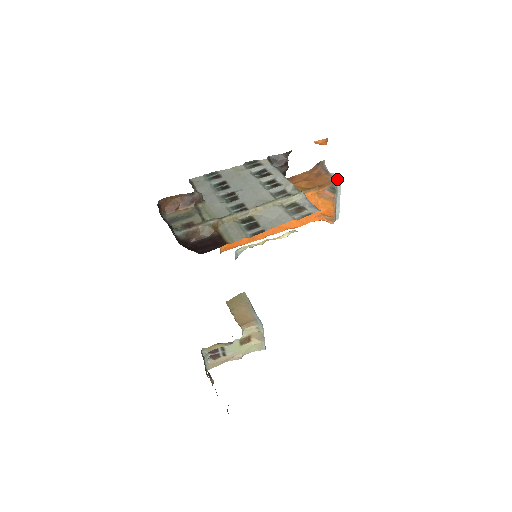
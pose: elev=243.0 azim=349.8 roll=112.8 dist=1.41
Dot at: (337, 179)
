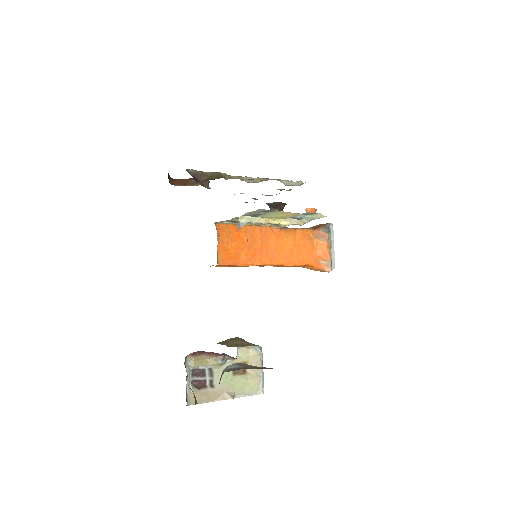
Dot at: (329, 223)
